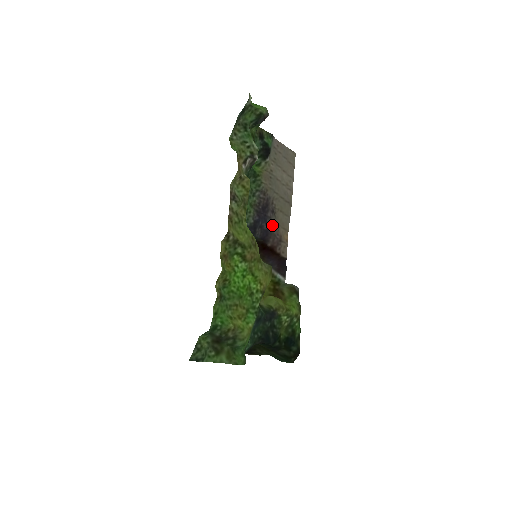
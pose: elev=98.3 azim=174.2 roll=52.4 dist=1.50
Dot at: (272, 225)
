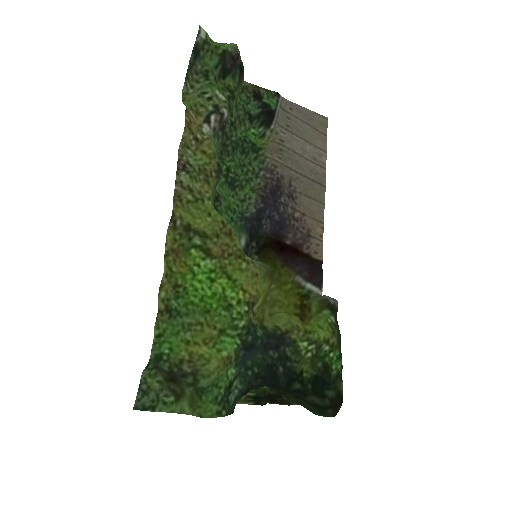
Dot at: (291, 215)
